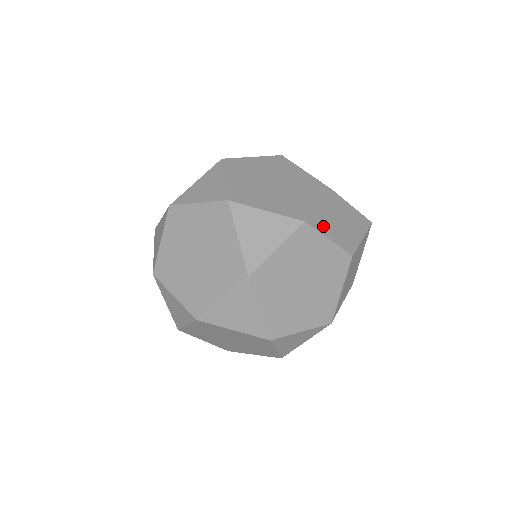
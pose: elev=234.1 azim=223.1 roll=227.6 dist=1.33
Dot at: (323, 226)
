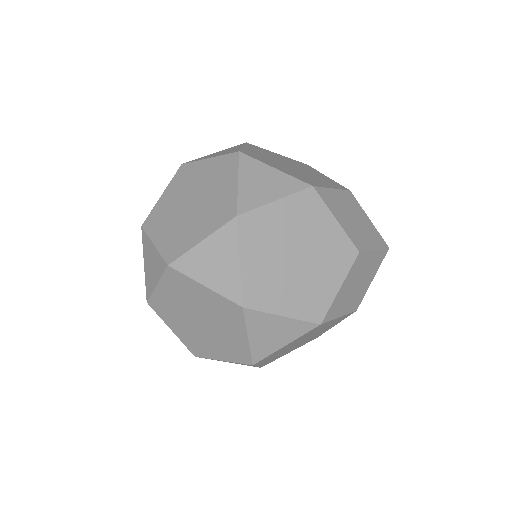
Dot at: (332, 205)
